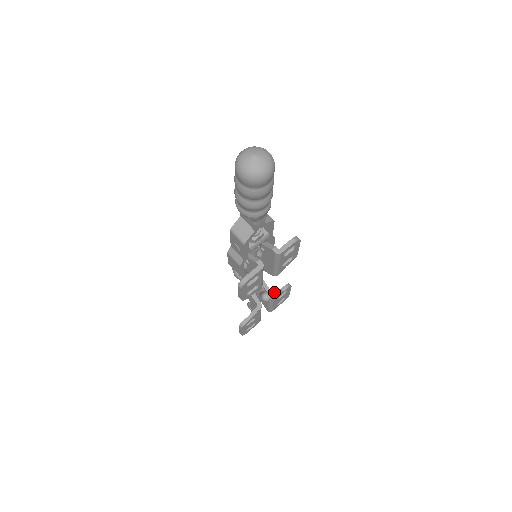
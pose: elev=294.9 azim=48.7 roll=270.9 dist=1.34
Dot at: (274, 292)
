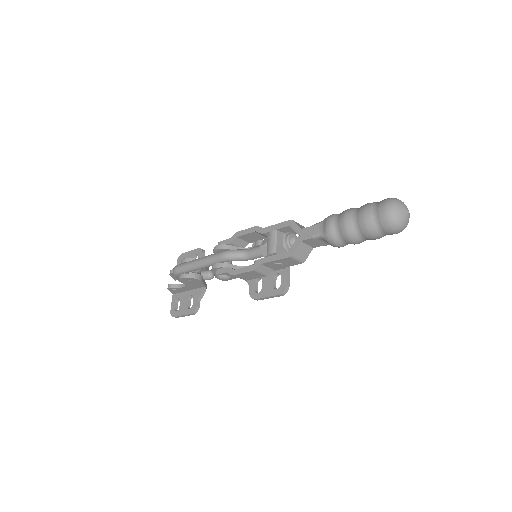
Dot at: occluded
